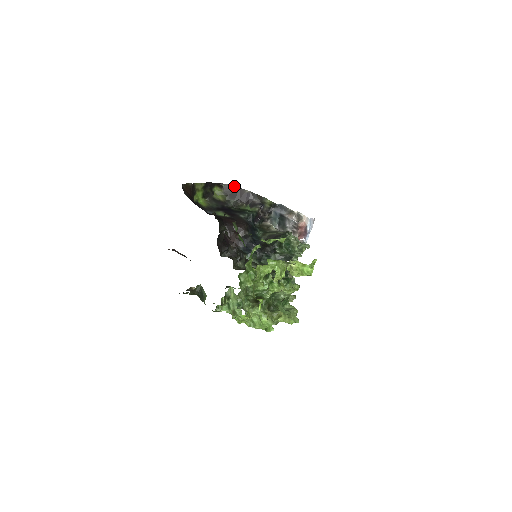
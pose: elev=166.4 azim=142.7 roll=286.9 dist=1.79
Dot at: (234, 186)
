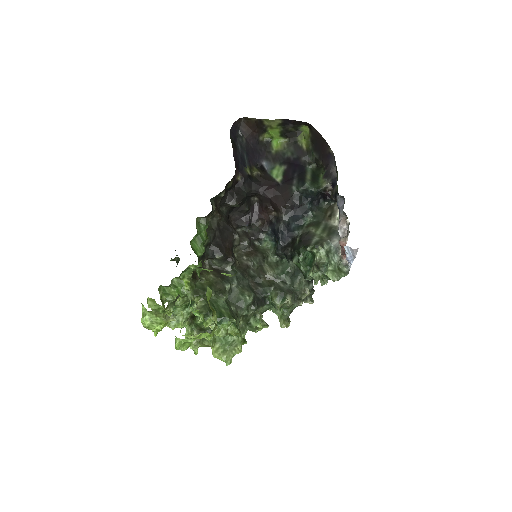
Dot at: occluded
